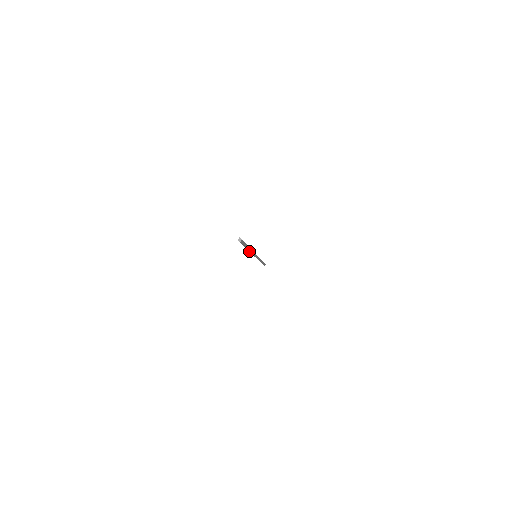
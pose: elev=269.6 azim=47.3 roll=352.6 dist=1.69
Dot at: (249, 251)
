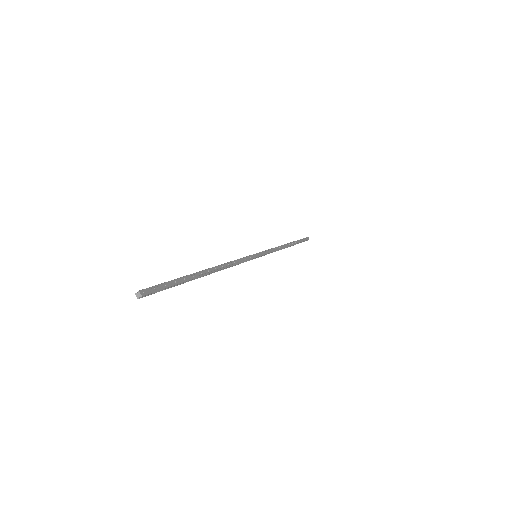
Dot at: (213, 272)
